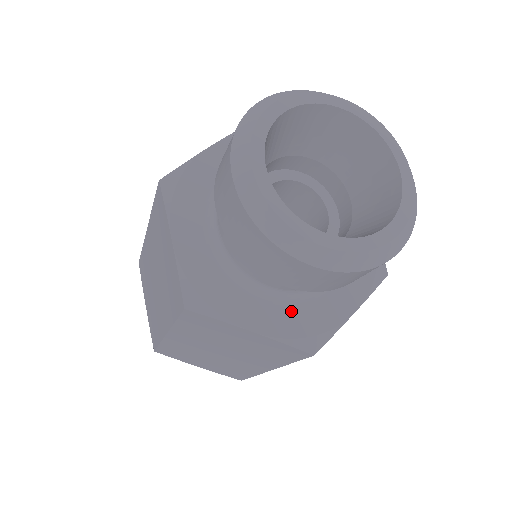
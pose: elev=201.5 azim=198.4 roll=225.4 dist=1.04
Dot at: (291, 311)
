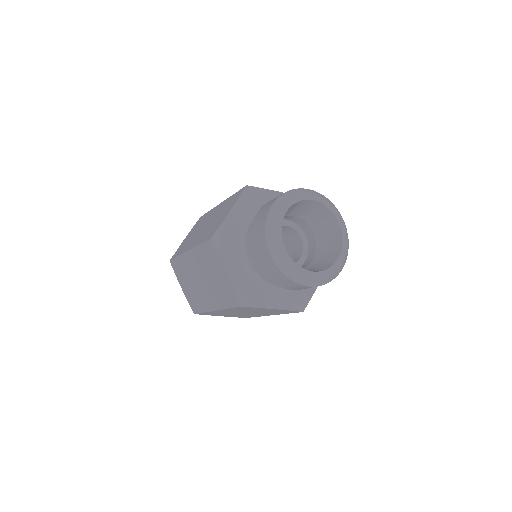
Dot at: (249, 281)
